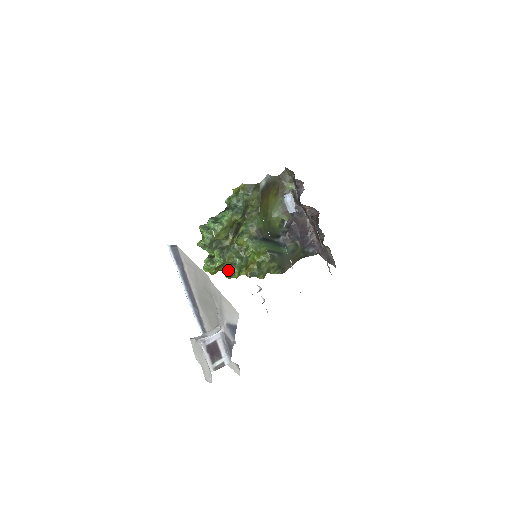
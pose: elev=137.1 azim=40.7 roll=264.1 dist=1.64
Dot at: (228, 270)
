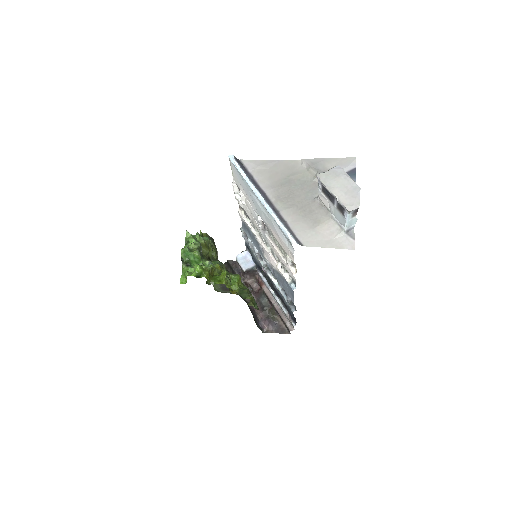
Dot at: (225, 272)
